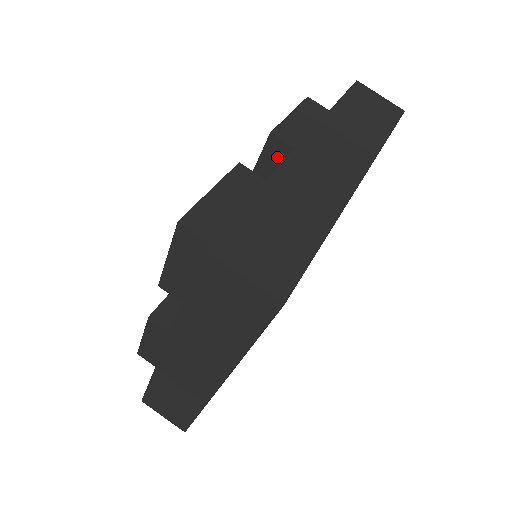
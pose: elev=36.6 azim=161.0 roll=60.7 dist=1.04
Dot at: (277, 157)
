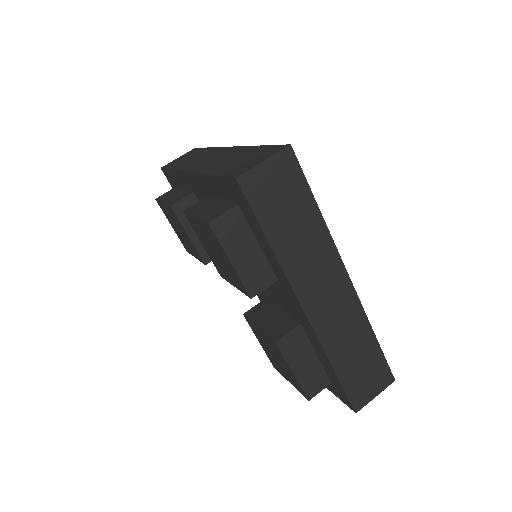
Dot at: occluded
